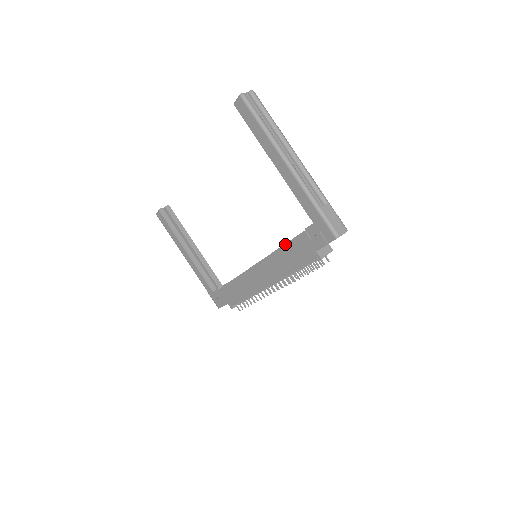
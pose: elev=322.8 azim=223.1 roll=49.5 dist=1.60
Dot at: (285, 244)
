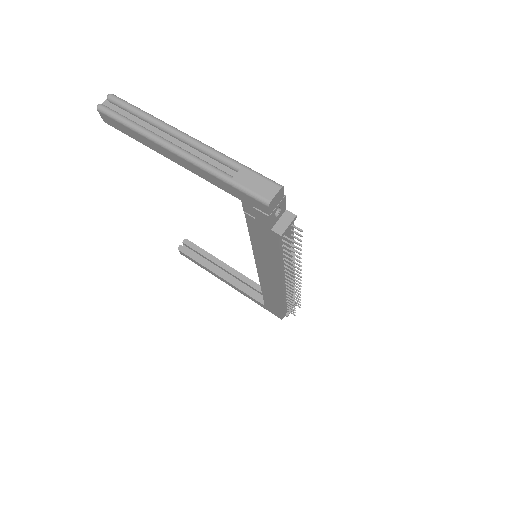
Dot at: (249, 235)
